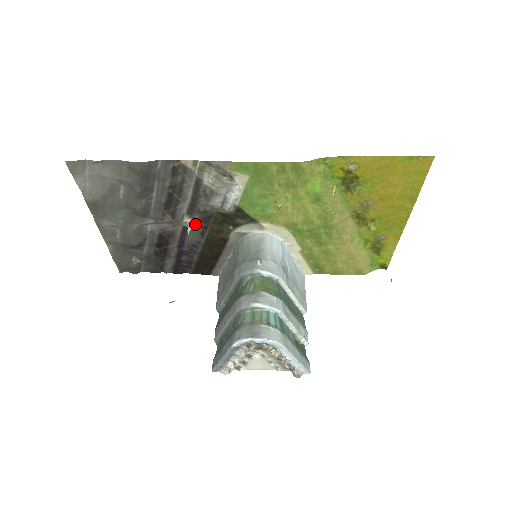
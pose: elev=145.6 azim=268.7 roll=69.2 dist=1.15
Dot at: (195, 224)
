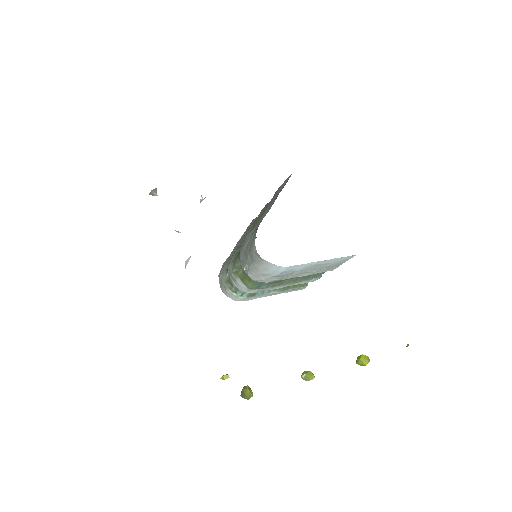
Dot at: occluded
